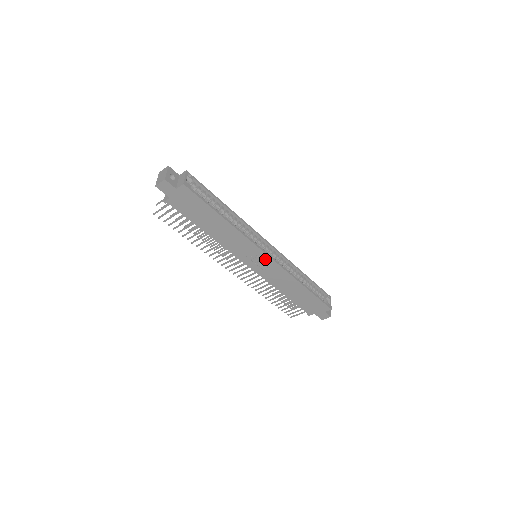
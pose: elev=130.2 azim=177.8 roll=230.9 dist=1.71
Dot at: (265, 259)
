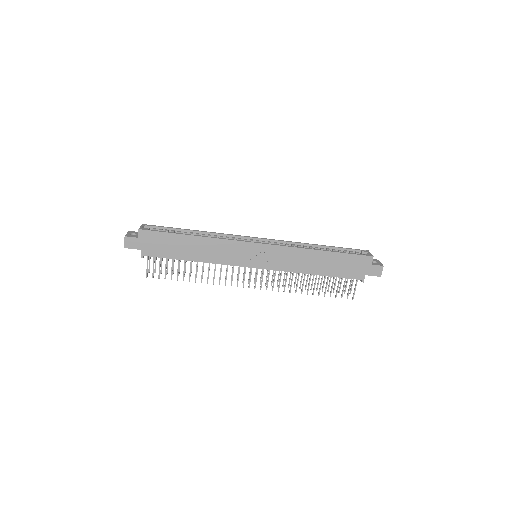
Dot at: (259, 249)
